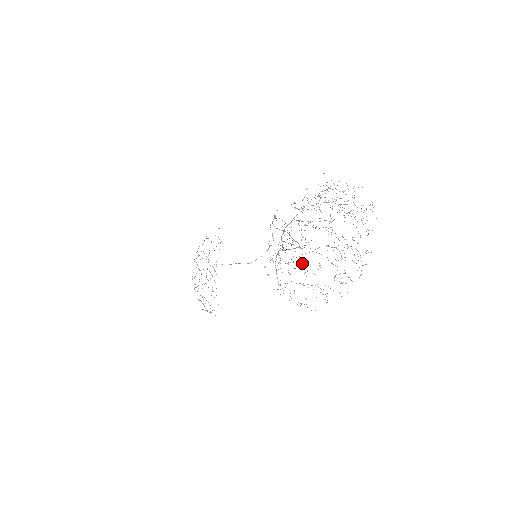
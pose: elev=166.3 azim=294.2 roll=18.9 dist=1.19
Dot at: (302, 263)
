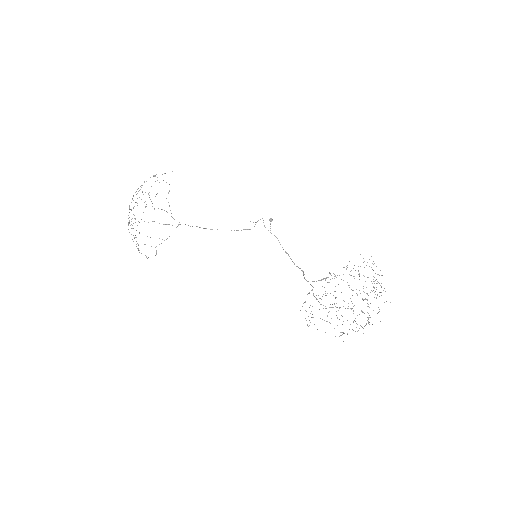
Dot at: occluded
